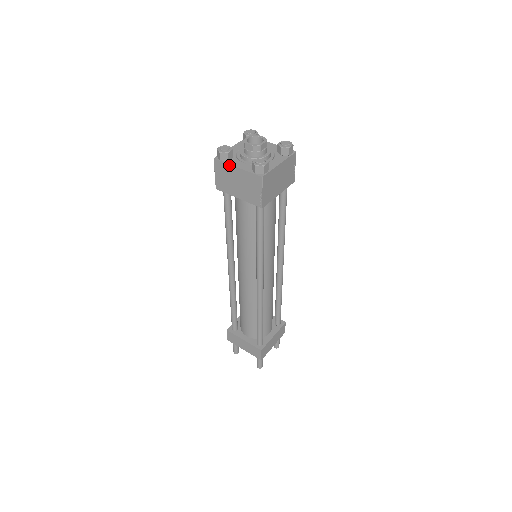
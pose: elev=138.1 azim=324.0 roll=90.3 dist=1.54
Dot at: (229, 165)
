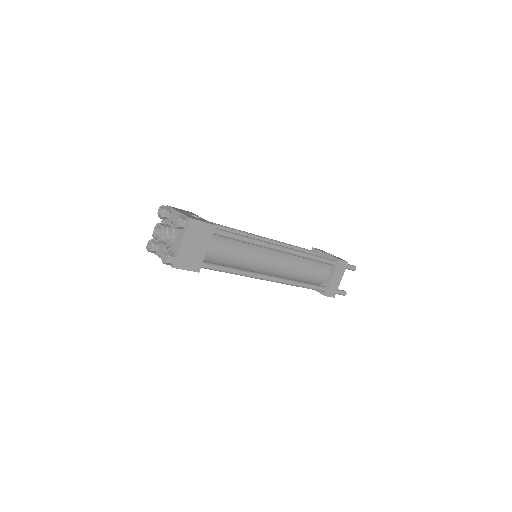
Dot at: (159, 257)
